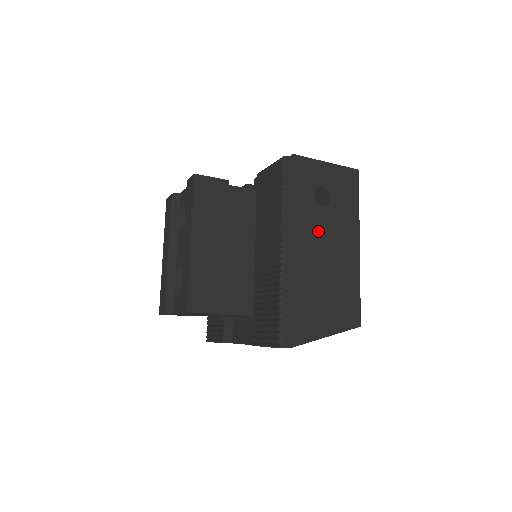
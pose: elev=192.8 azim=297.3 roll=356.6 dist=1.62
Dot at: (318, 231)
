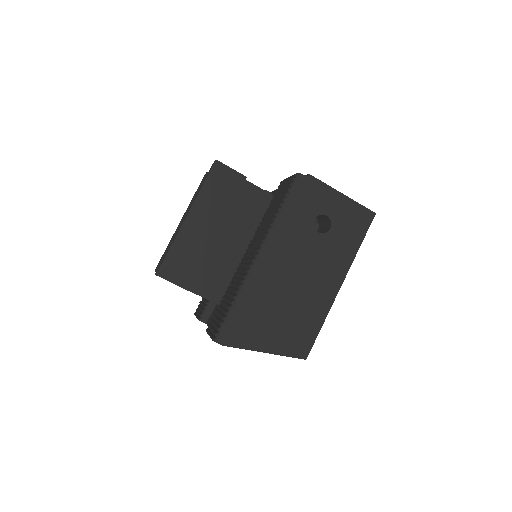
Dot at: (302, 254)
